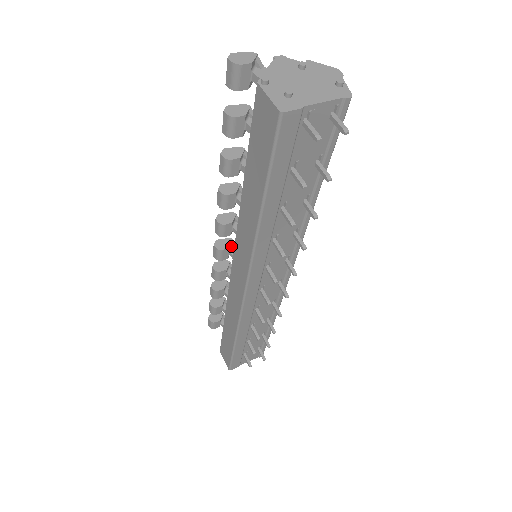
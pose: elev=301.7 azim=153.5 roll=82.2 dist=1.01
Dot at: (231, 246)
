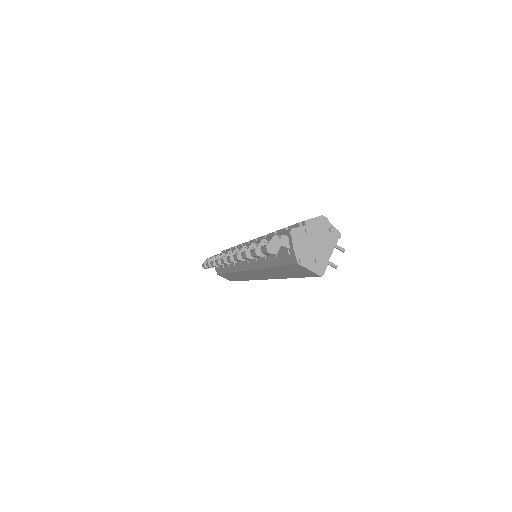
Dot at: occluded
